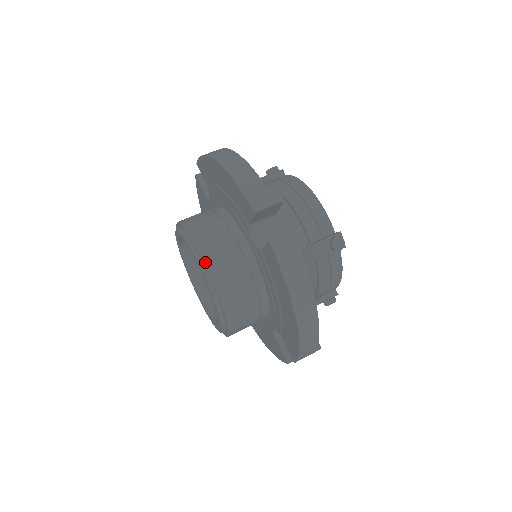
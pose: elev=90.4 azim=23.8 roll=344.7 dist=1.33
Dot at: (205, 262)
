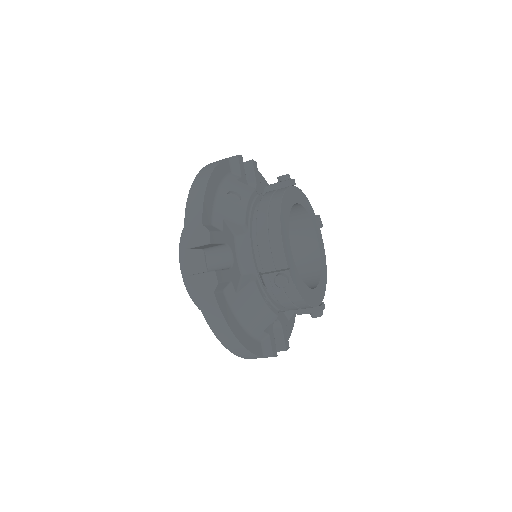
Dot at: (180, 266)
